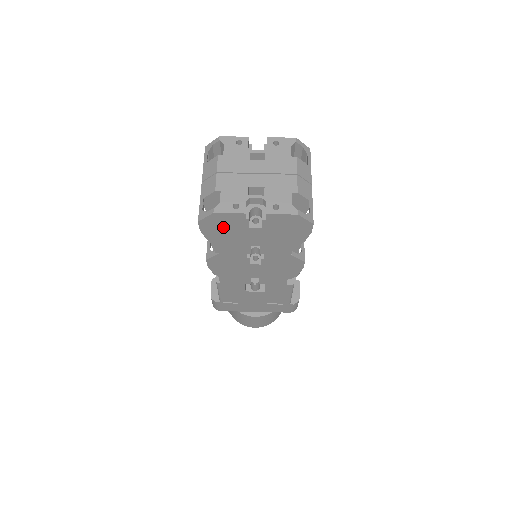
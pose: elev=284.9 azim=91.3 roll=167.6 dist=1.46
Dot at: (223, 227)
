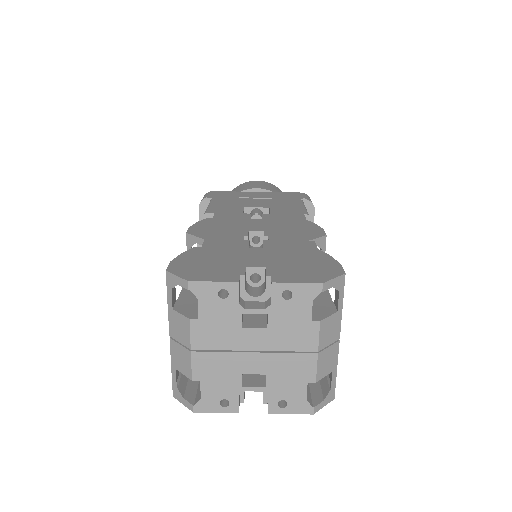
Dot at: occluded
